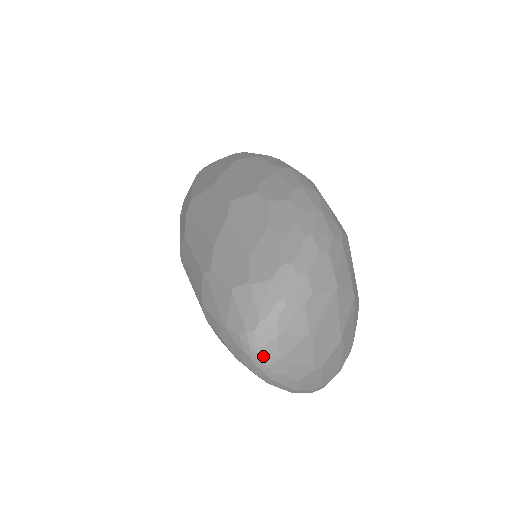
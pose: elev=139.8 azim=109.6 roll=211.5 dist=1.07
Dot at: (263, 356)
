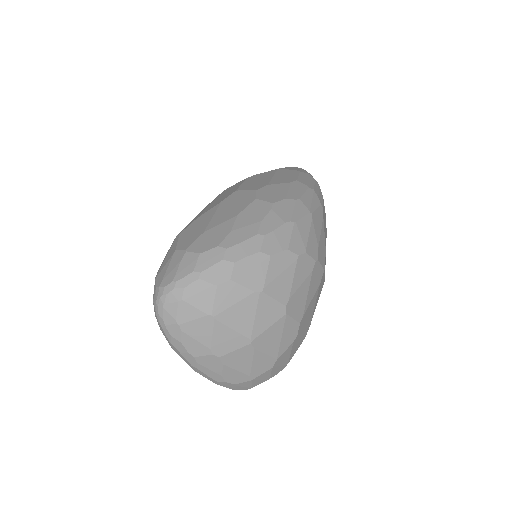
Dot at: (163, 313)
